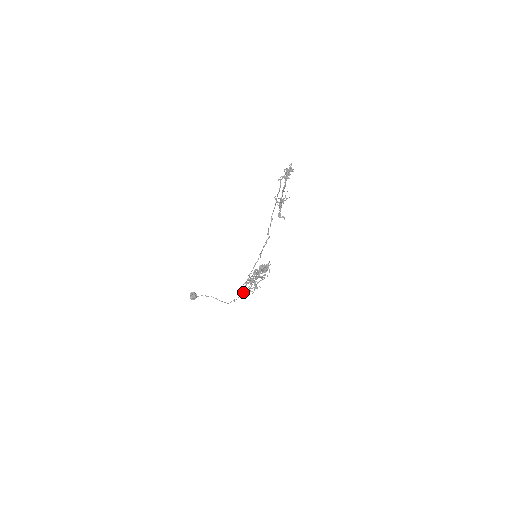
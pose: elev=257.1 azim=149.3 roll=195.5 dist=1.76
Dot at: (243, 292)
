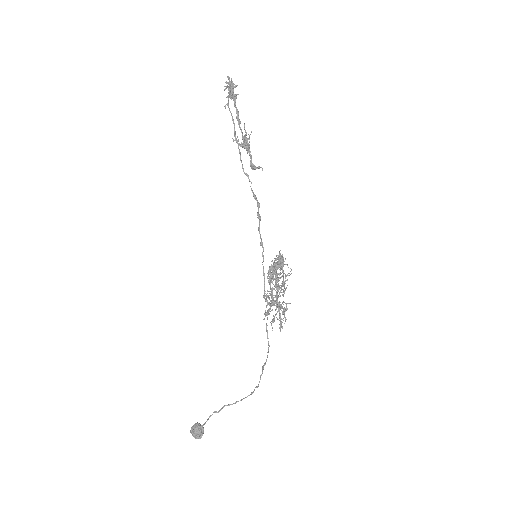
Dot at: (272, 321)
